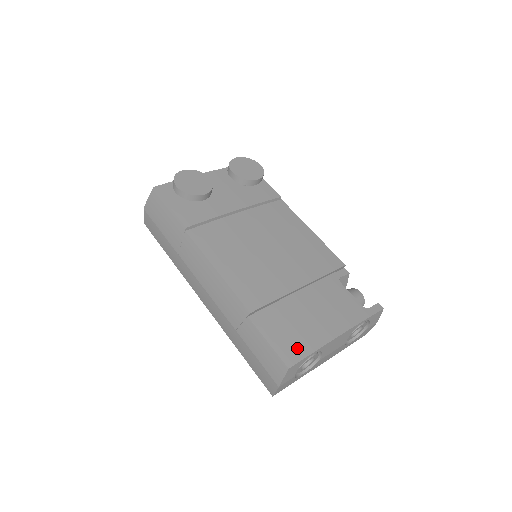
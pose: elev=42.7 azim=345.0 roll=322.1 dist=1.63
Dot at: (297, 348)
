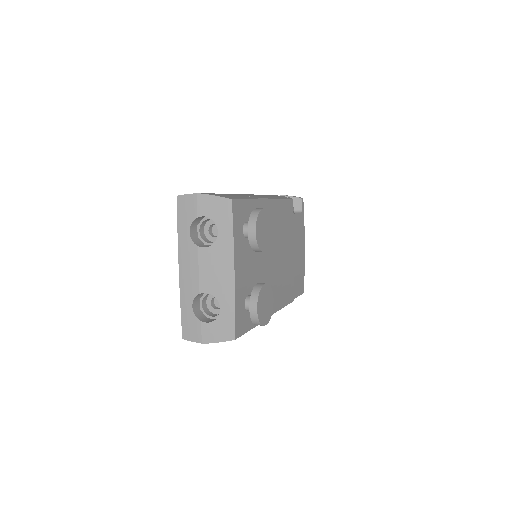
Dot at: (302, 281)
